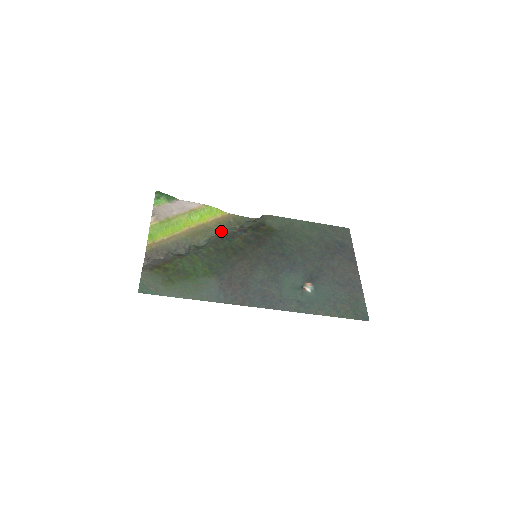
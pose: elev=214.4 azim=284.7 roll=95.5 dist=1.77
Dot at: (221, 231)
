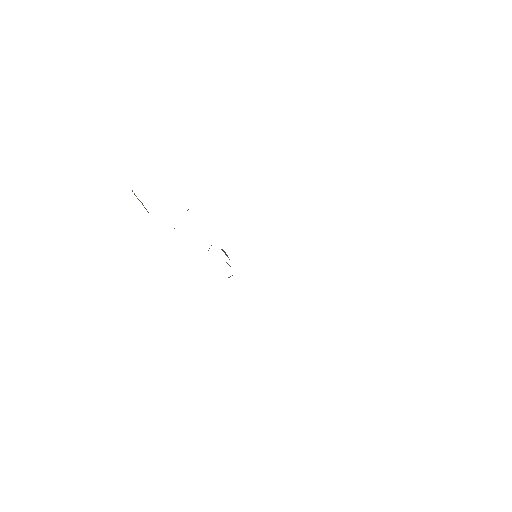
Dot at: occluded
